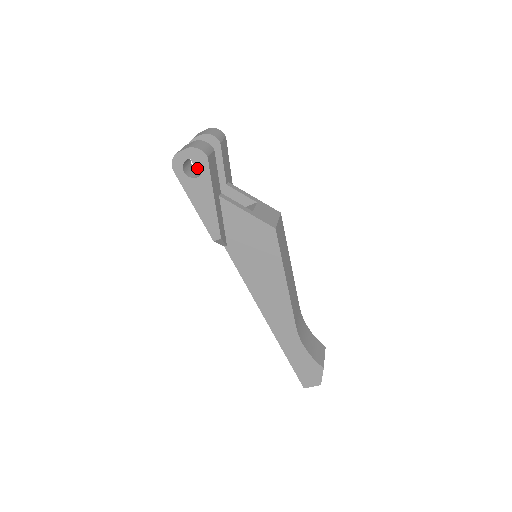
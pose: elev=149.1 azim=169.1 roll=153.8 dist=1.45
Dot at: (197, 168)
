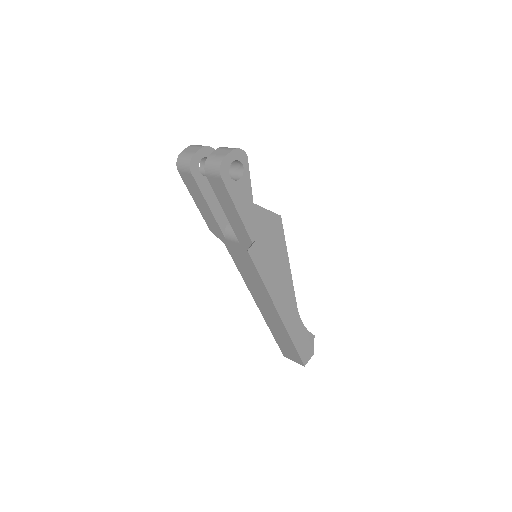
Dot at: (199, 184)
